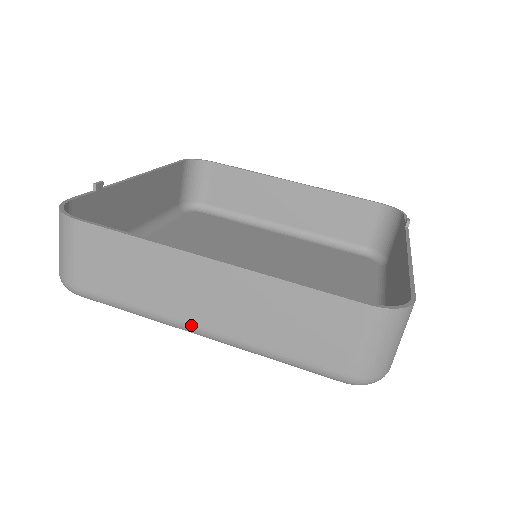
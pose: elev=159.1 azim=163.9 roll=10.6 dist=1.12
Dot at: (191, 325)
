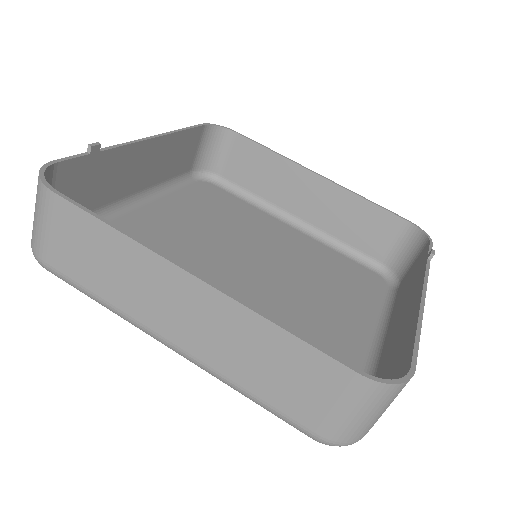
Dot at: (160, 336)
